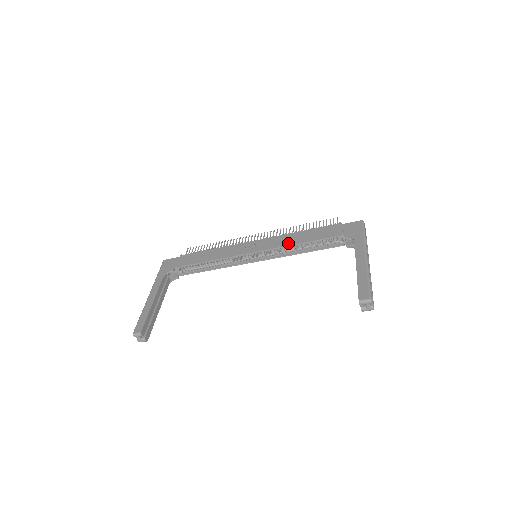
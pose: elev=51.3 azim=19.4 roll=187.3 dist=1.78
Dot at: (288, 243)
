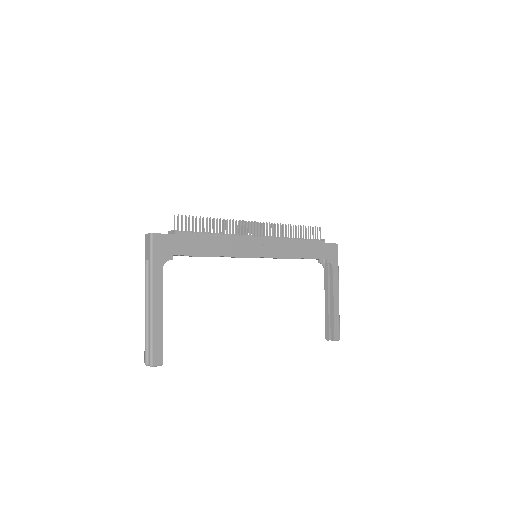
Dot at: (289, 255)
